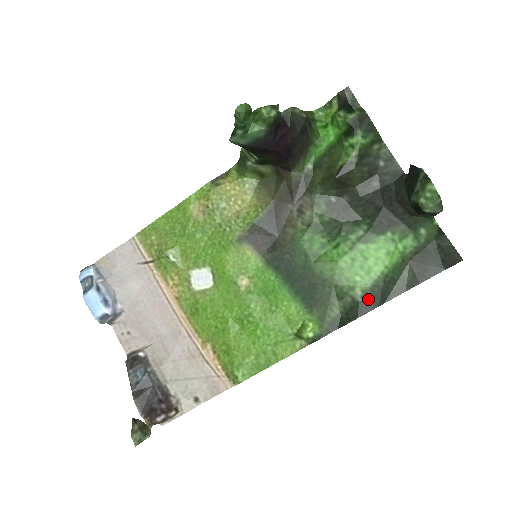
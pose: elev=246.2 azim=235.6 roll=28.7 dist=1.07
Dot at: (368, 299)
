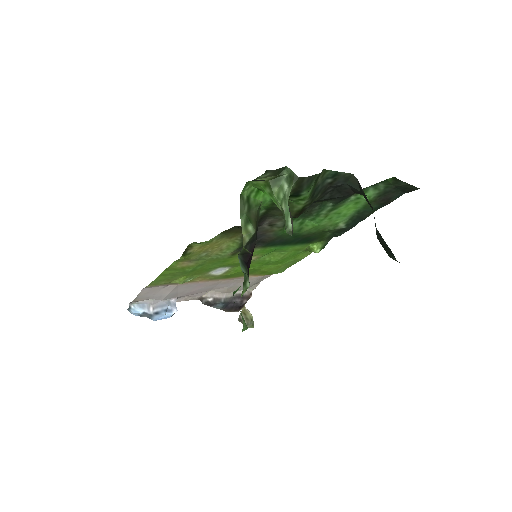
Dot at: (350, 224)
